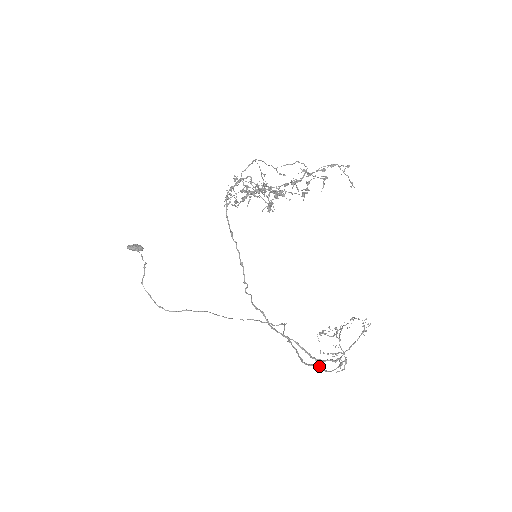
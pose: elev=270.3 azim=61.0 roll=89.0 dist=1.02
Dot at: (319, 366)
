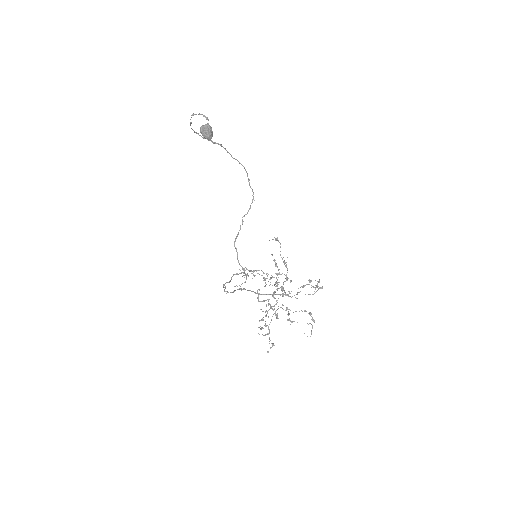
Dot at: occluded
